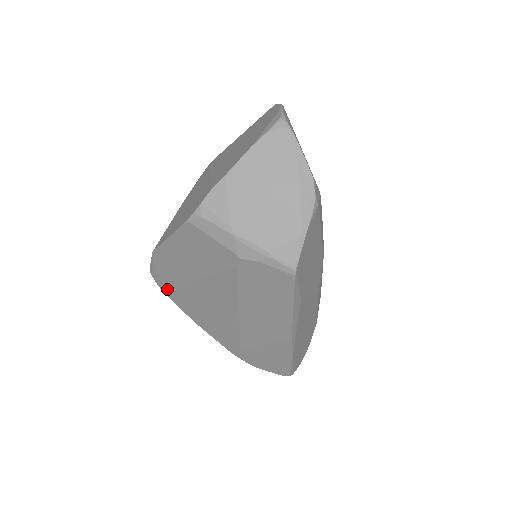
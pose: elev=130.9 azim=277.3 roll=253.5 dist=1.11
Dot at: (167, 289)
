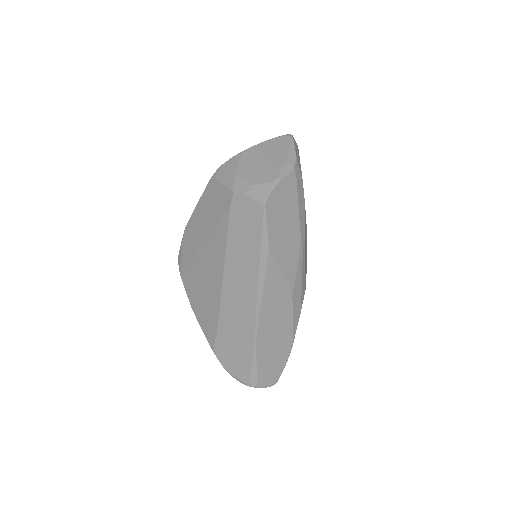
Dot at: (184, 269)
